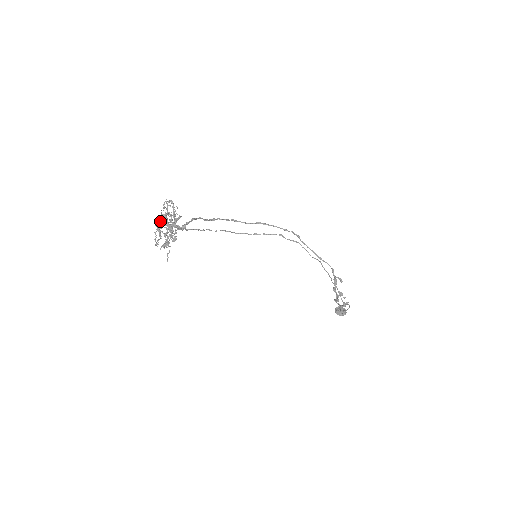
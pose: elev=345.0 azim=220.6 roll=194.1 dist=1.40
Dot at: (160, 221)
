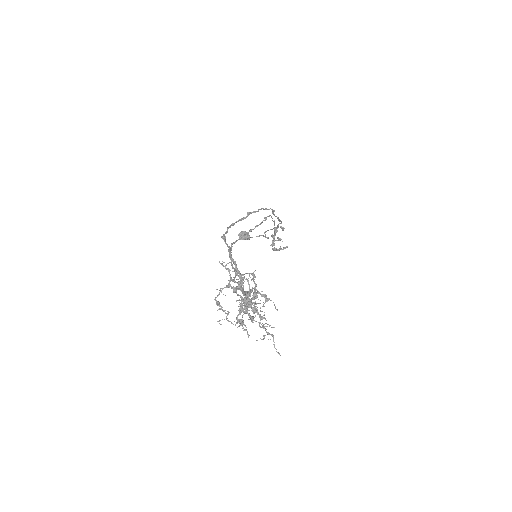
Dot at: (257, 311)
